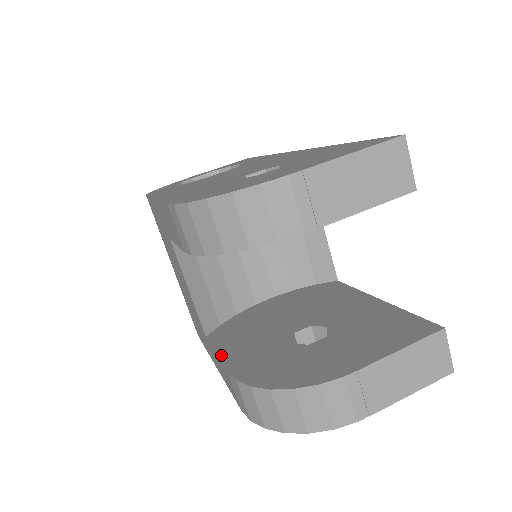
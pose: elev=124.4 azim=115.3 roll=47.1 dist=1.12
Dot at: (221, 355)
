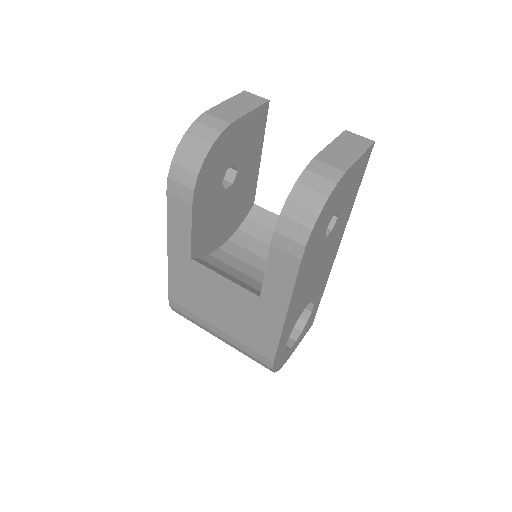
Dot at: (267, 264)
